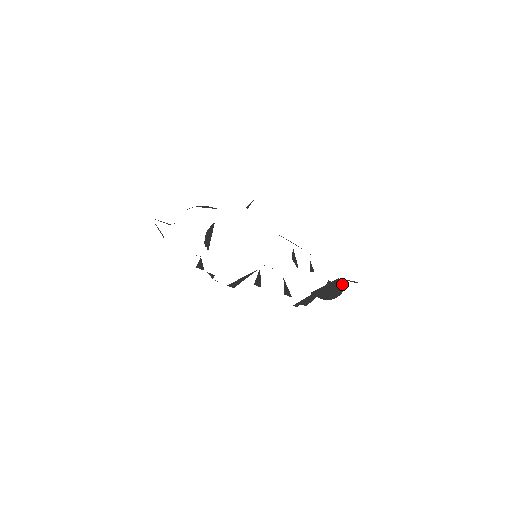
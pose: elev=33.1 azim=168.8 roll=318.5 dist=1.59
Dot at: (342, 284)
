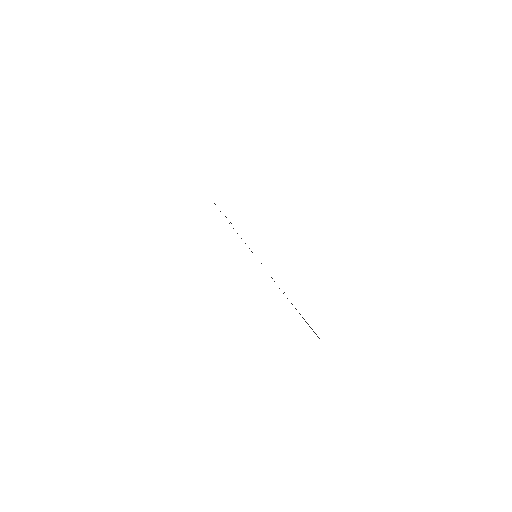
Dot at: occluded
